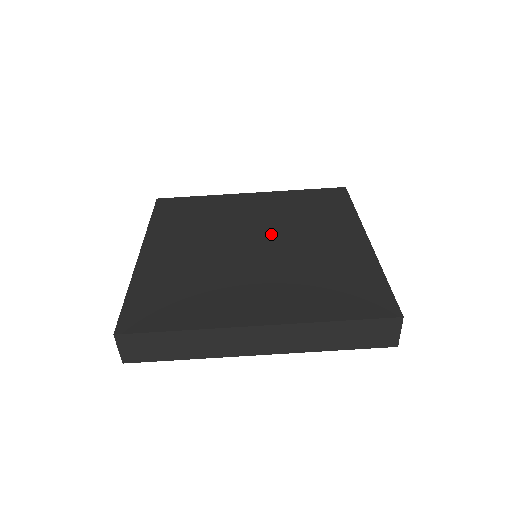
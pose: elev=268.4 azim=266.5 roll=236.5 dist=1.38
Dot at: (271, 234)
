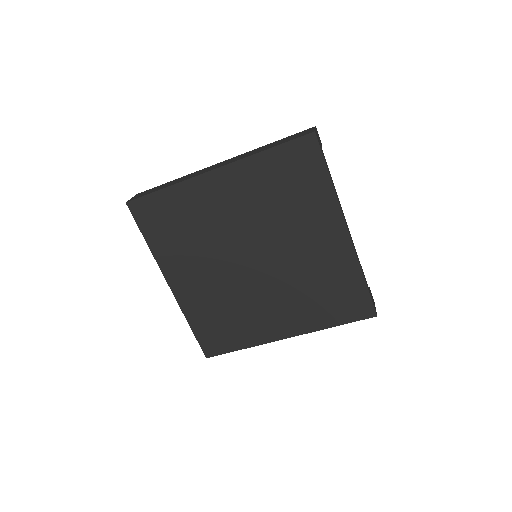
Dot at: (262, 242)
